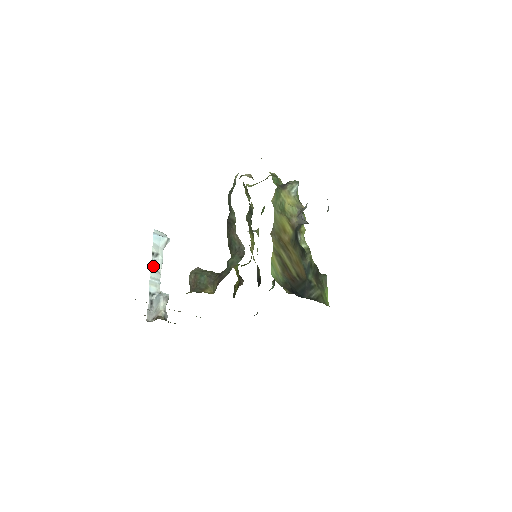
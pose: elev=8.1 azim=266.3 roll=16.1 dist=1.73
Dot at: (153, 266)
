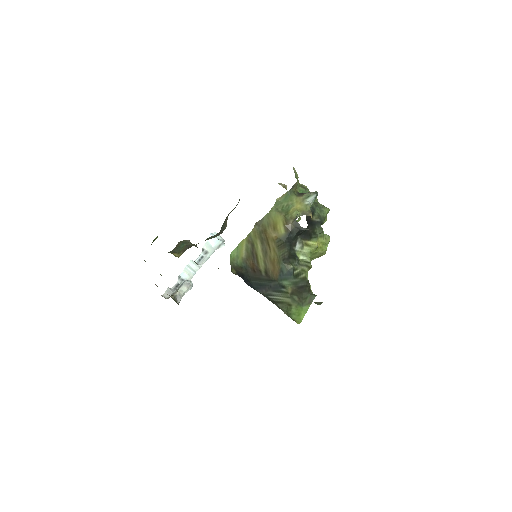
Dot at: (198, 260)
